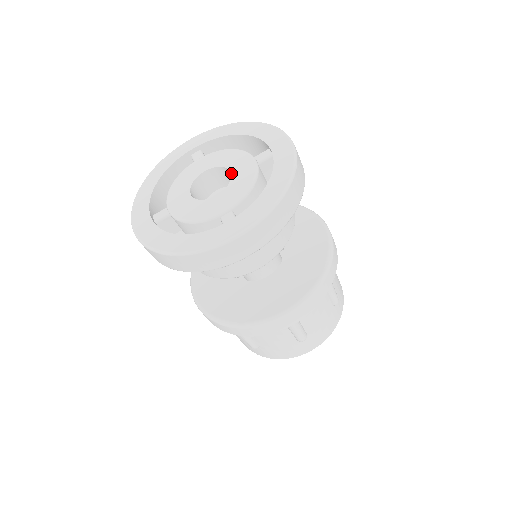
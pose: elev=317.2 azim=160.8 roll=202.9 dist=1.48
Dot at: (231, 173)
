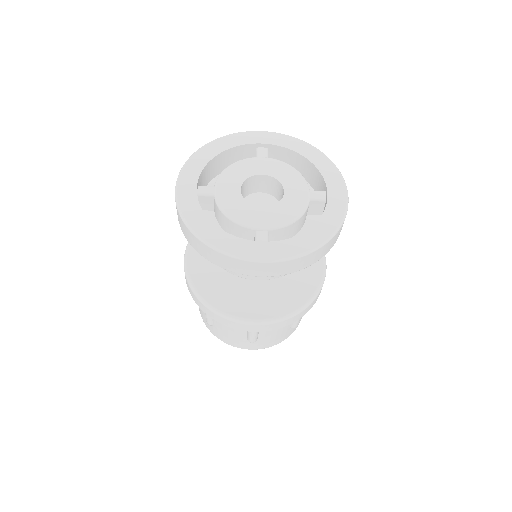
Dot at: (284, 194)
